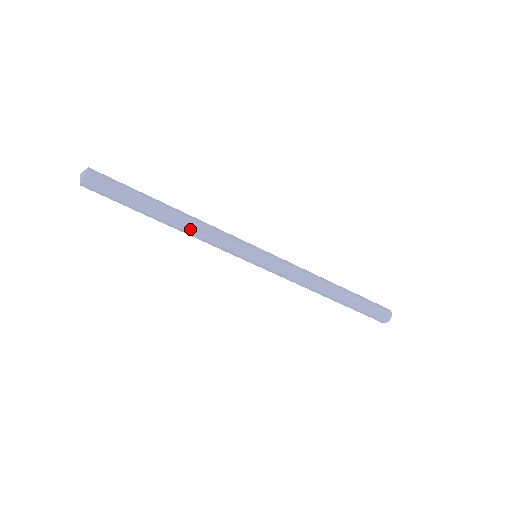
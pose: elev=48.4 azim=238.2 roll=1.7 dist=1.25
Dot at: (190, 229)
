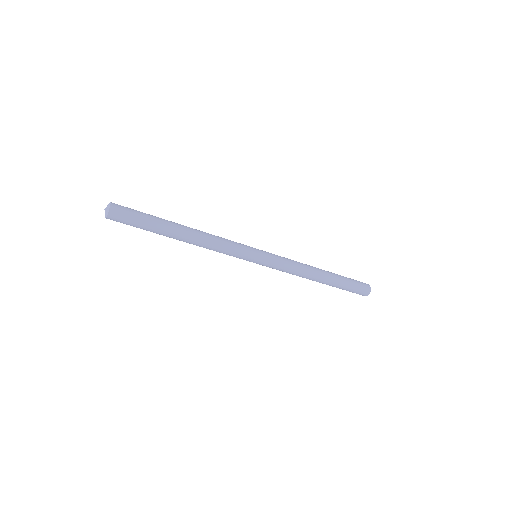
Dot at: (200, 243)
